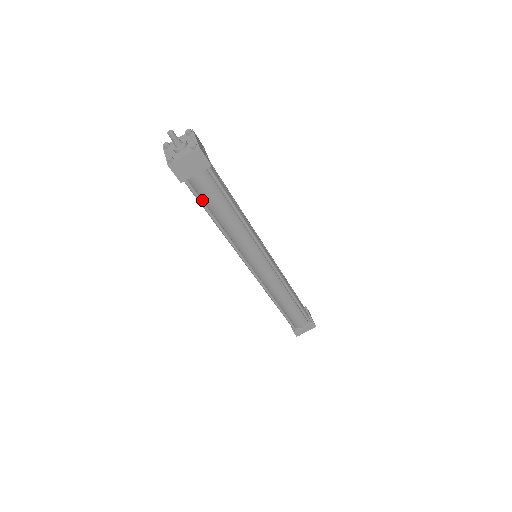
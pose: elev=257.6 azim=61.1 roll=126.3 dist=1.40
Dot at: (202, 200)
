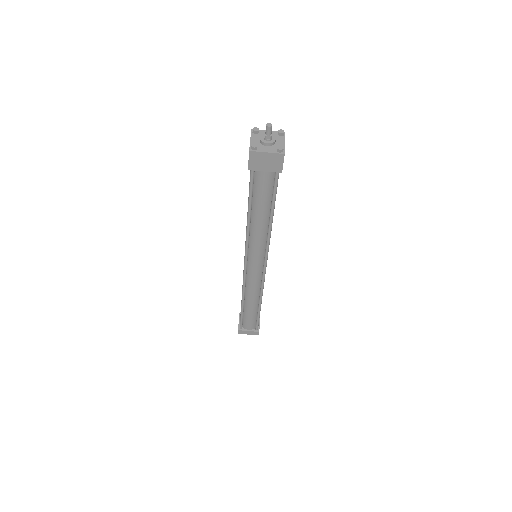
Dot at: (252, 192)
